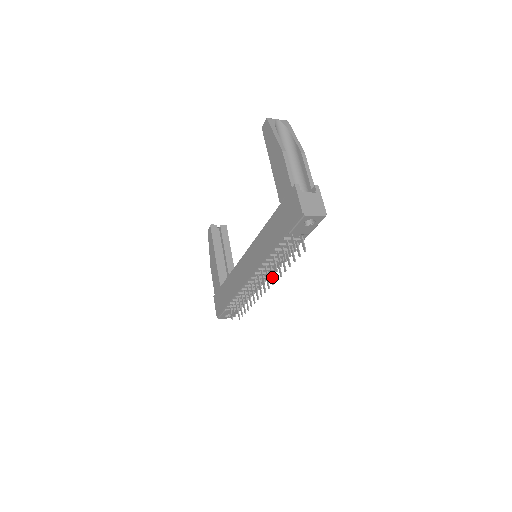
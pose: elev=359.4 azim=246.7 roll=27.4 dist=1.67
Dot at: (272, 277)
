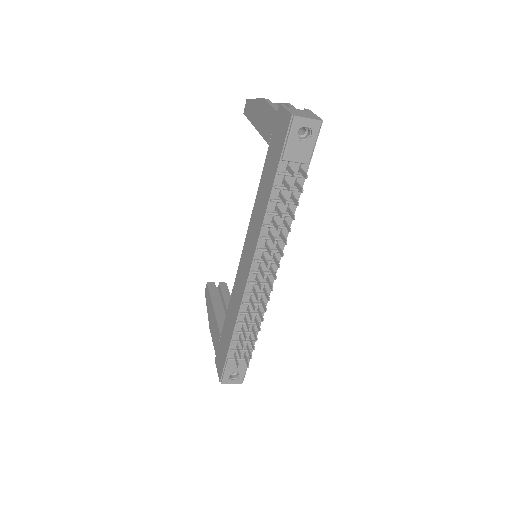
Dot at: (277, 260)
